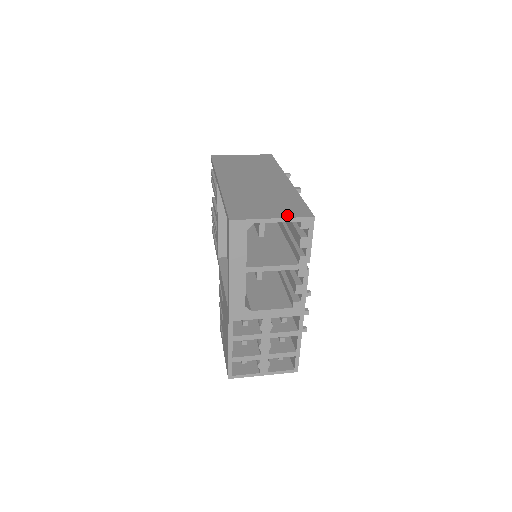
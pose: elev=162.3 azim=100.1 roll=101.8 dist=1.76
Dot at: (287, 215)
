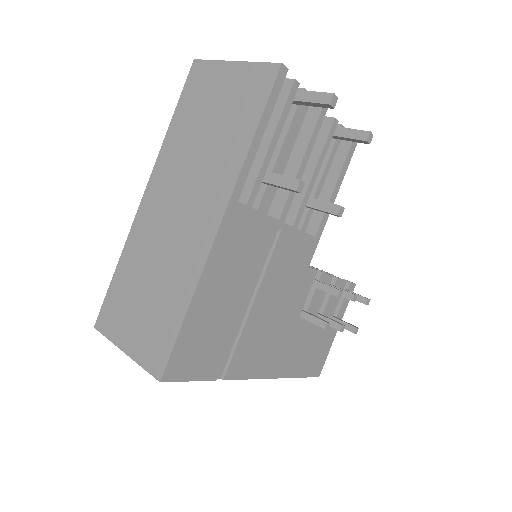
Dot at: (139, 355)
